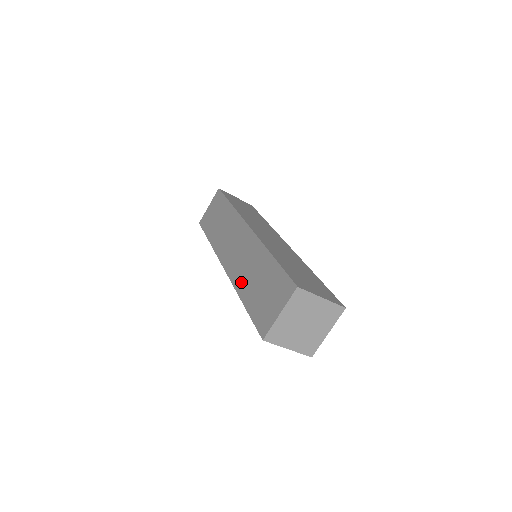
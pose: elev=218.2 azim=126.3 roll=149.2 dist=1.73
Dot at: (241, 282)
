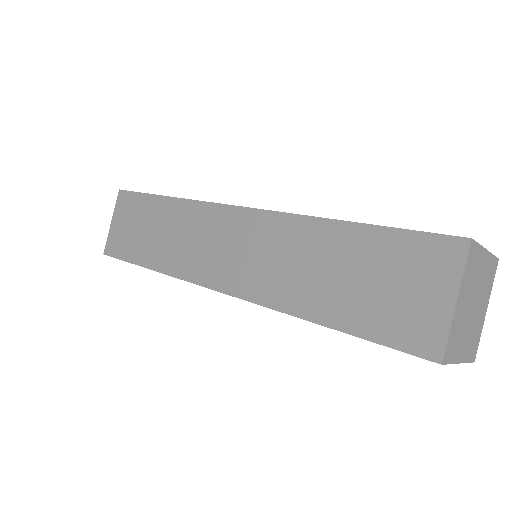
Dot at: (289, 294)
